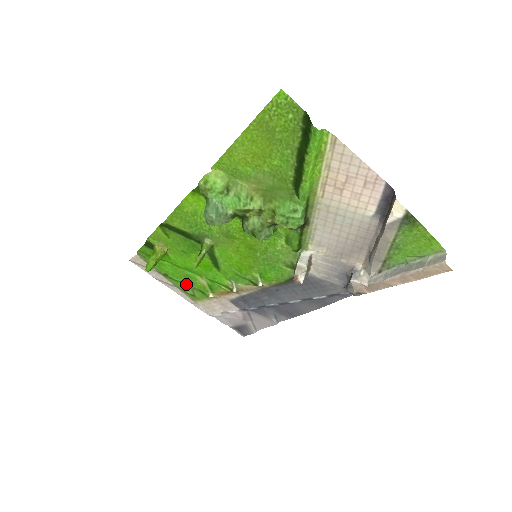
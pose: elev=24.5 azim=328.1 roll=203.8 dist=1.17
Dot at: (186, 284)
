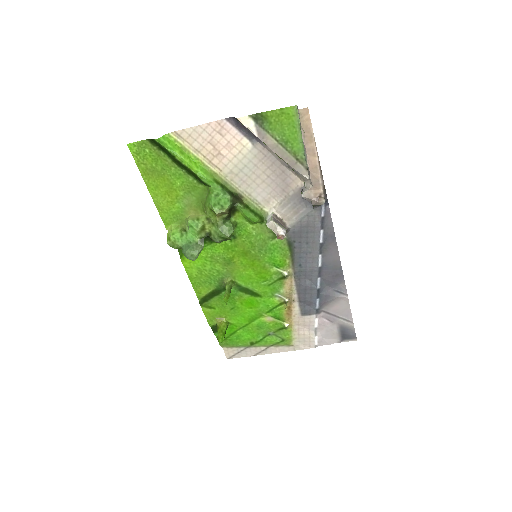
Dot at: (268, 336)
